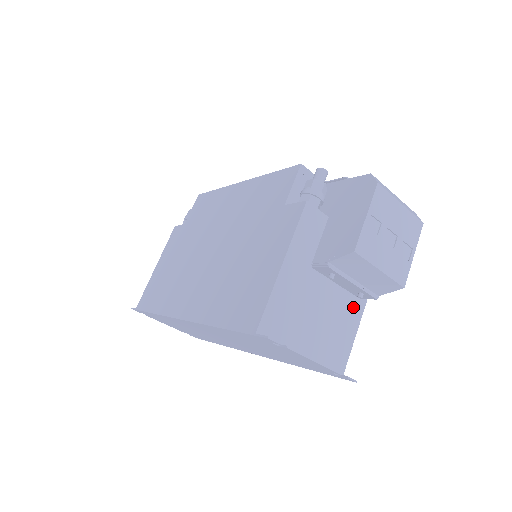
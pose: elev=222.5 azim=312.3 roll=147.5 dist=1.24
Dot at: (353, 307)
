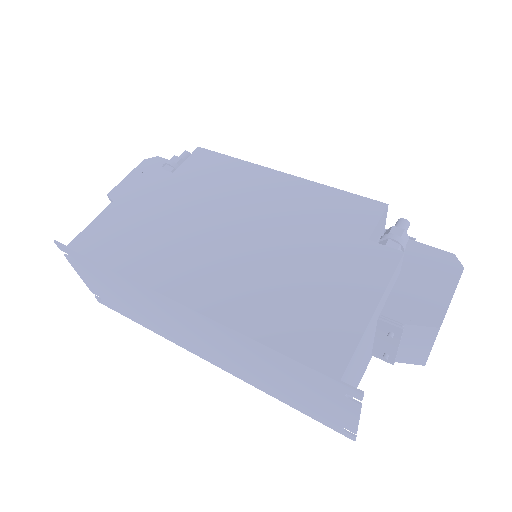
Dot at: (367, 363)
